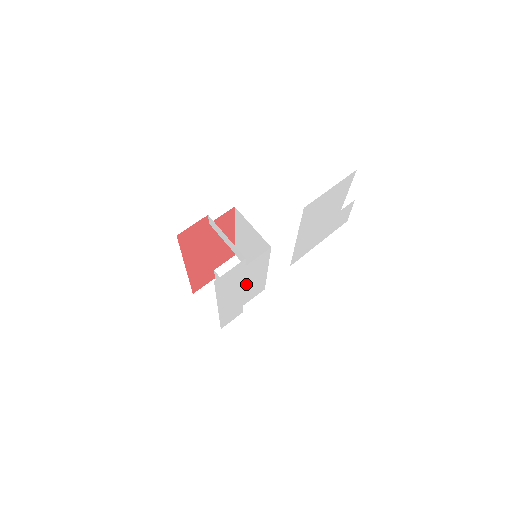
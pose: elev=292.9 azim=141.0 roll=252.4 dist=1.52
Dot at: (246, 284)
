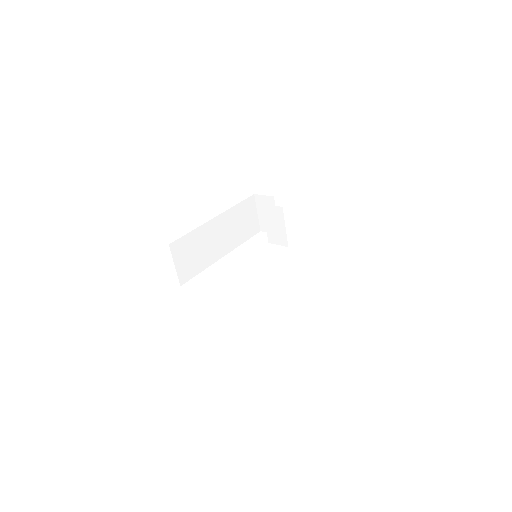
Dot at: occluded
